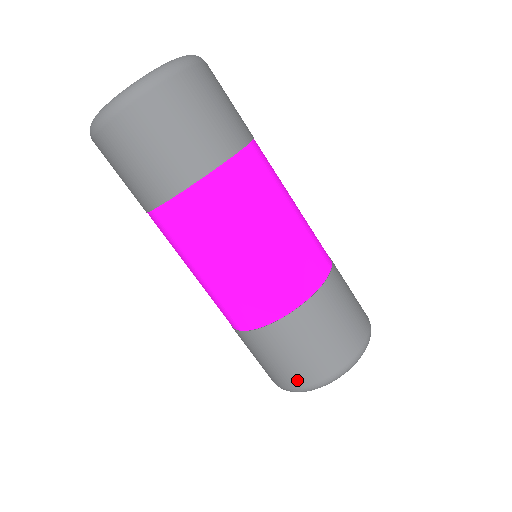
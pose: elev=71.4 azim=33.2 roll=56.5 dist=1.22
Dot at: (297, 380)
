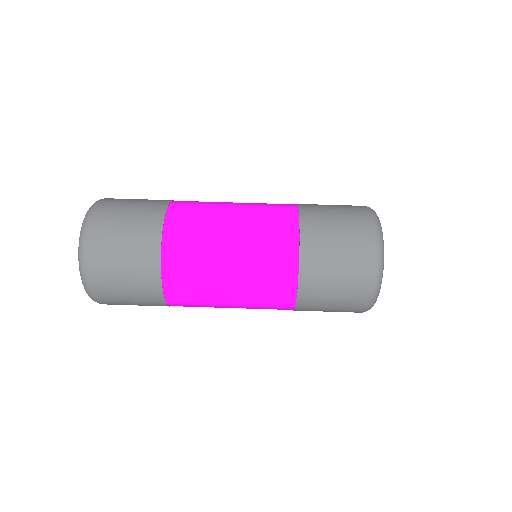
Dot at: (359, 300)
